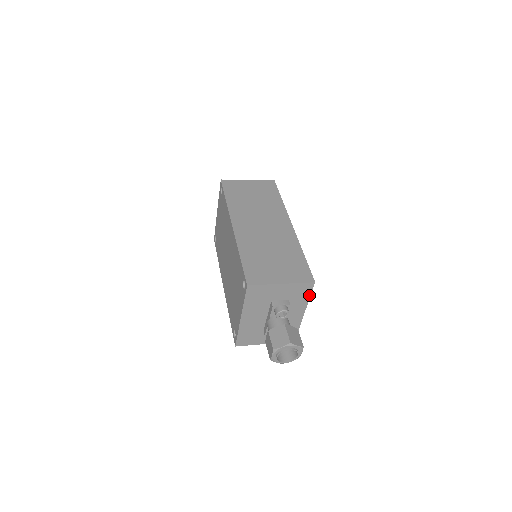
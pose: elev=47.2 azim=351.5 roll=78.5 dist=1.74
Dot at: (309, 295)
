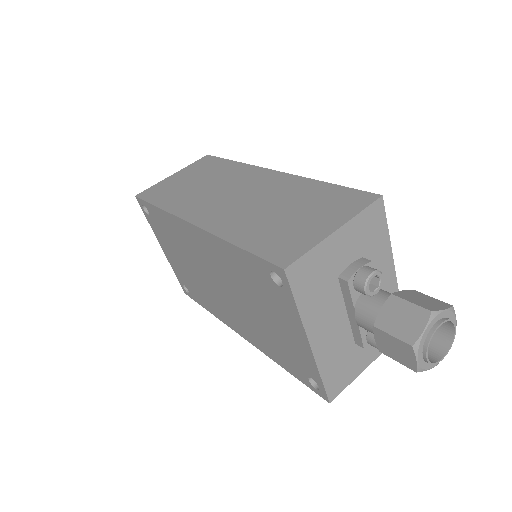
Dot at: (385, 228)
